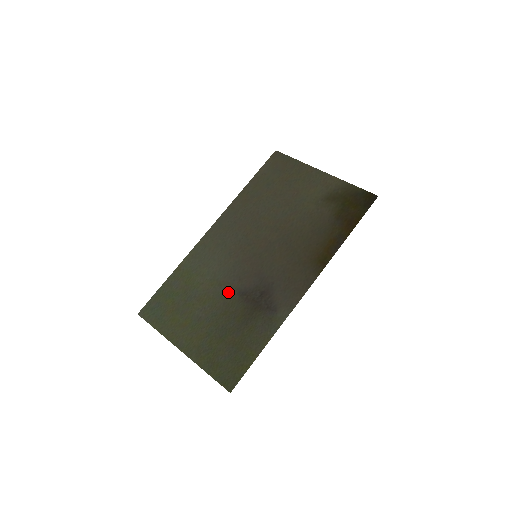
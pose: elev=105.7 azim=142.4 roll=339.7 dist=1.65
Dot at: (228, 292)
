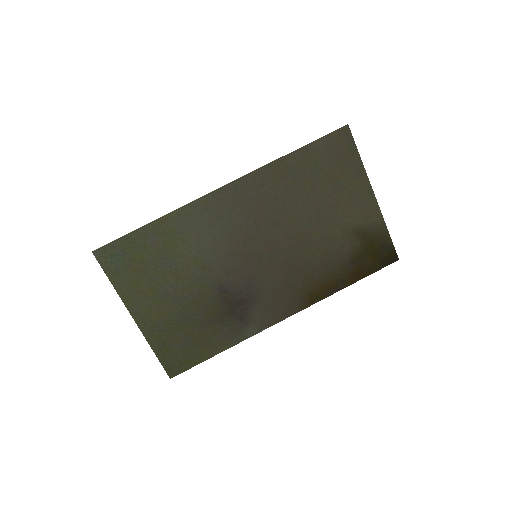
Dot at: (209, 281)
